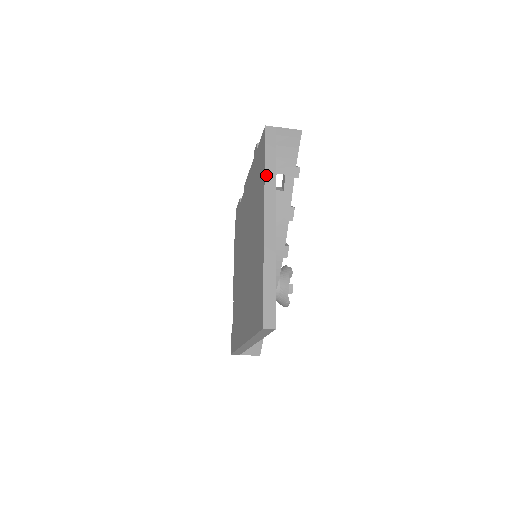
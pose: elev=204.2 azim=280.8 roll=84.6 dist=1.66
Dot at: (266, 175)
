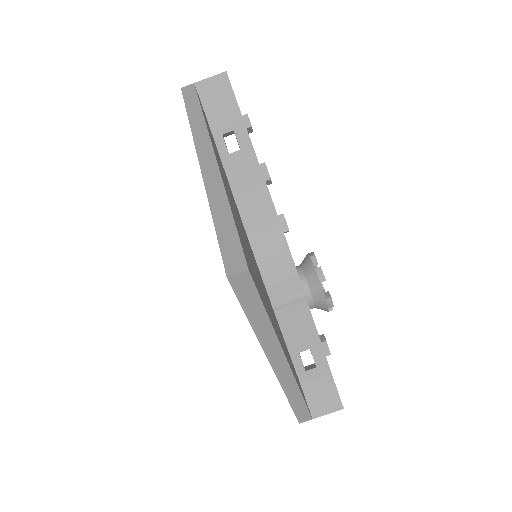
Dot at: (191, 123)
